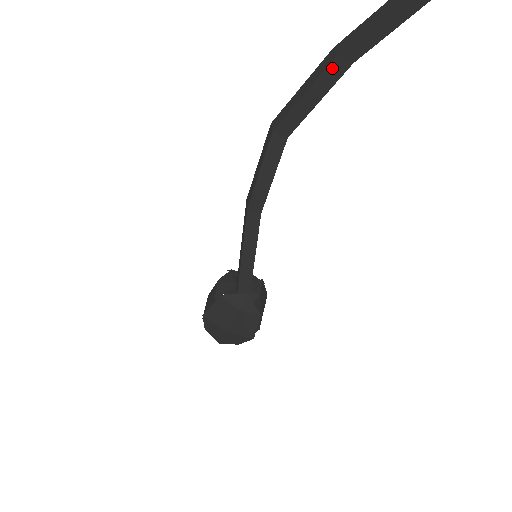
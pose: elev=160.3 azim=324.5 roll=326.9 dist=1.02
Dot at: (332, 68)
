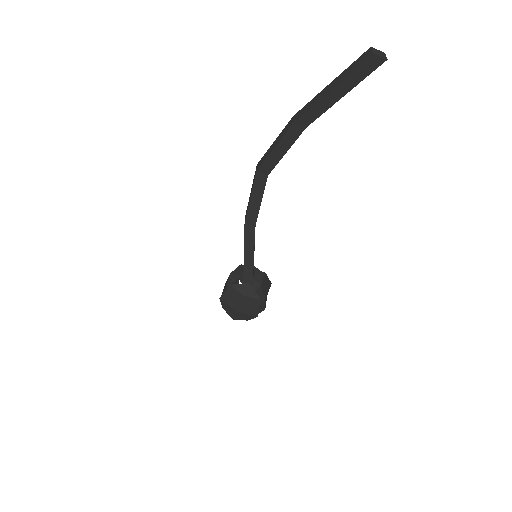
Dot at: (291, 131)
